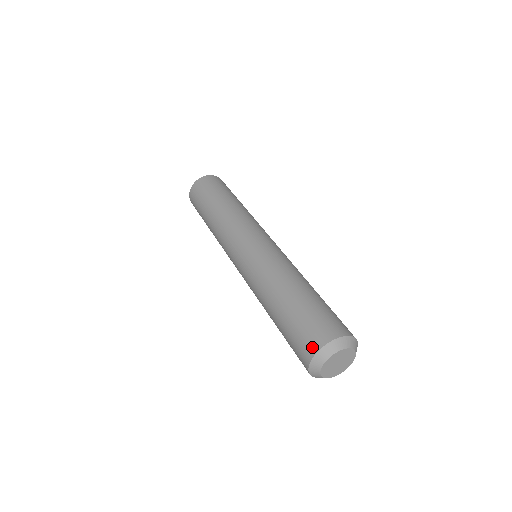
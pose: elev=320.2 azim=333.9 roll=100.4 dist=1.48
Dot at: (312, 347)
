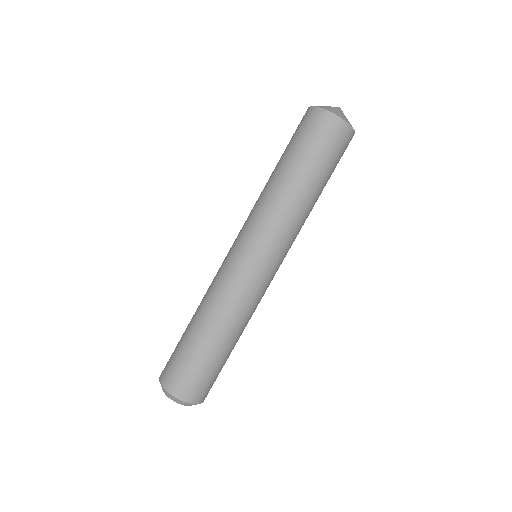
Dot at: (171, 386)
